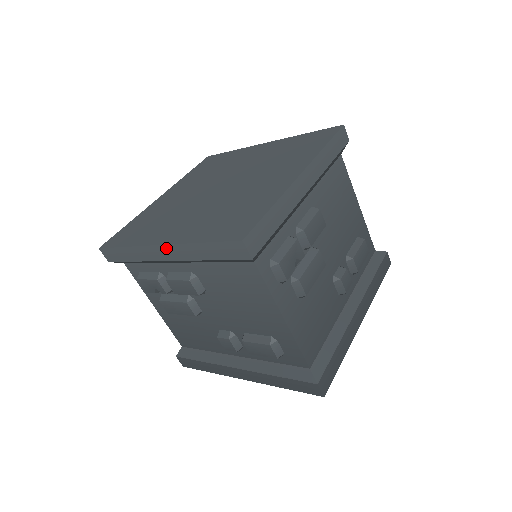
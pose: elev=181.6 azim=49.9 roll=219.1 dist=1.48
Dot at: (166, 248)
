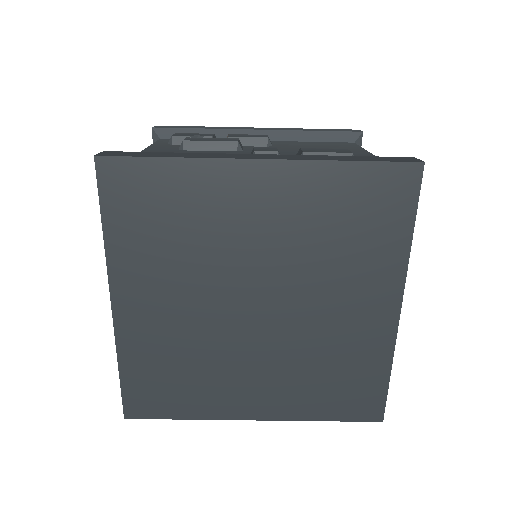
Dot at: (265, 128)
